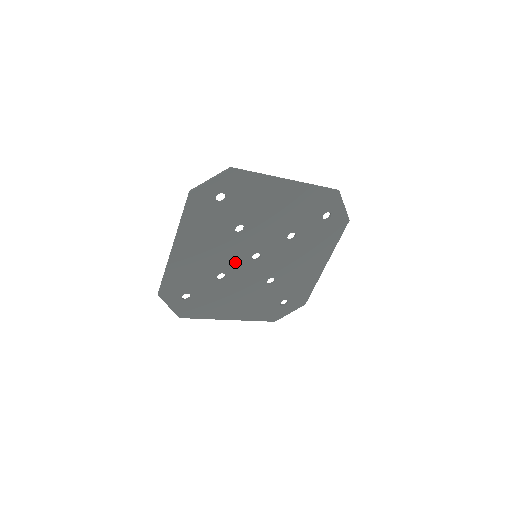
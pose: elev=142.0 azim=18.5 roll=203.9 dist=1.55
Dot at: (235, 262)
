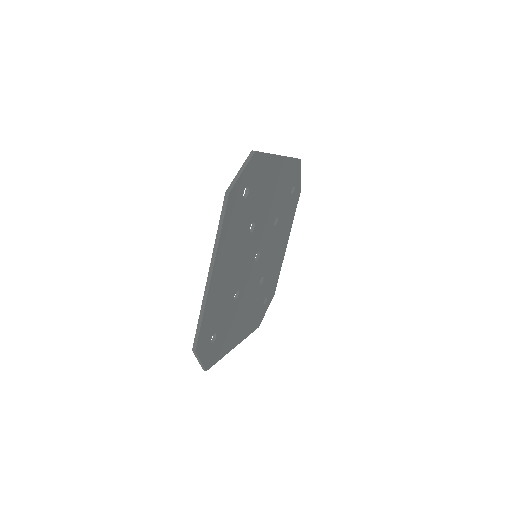
Dot at: (245, 271)
